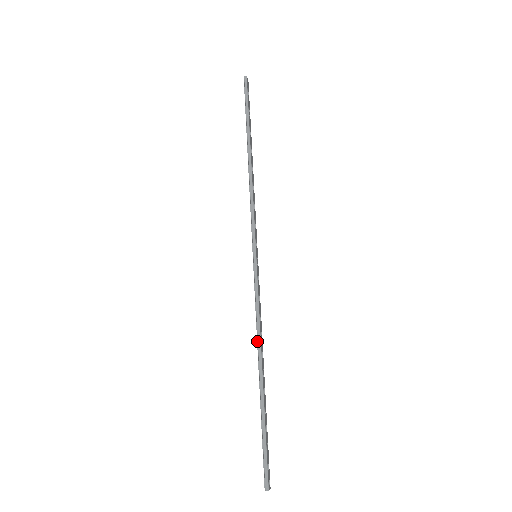
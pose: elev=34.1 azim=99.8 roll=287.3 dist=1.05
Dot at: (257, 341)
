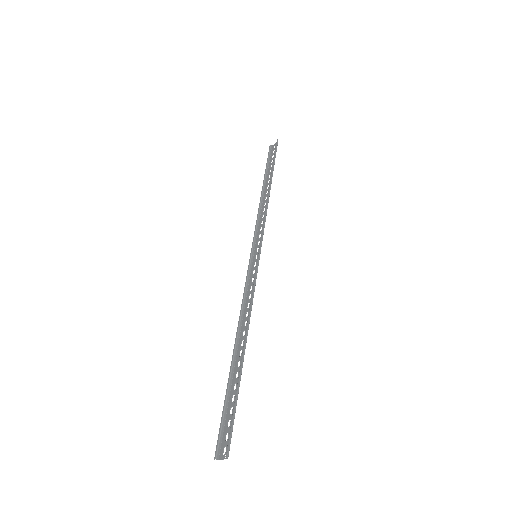
Dot at: (249, 318)
